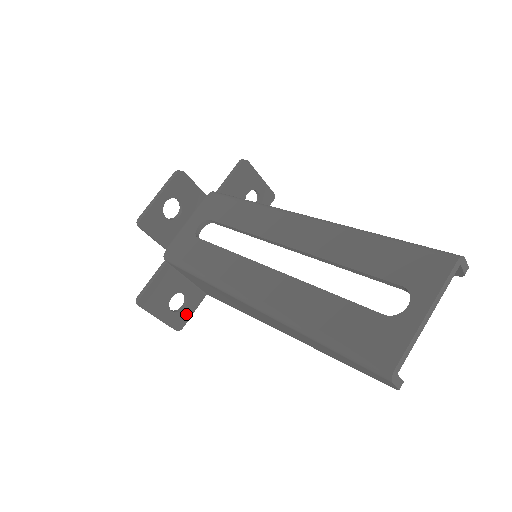
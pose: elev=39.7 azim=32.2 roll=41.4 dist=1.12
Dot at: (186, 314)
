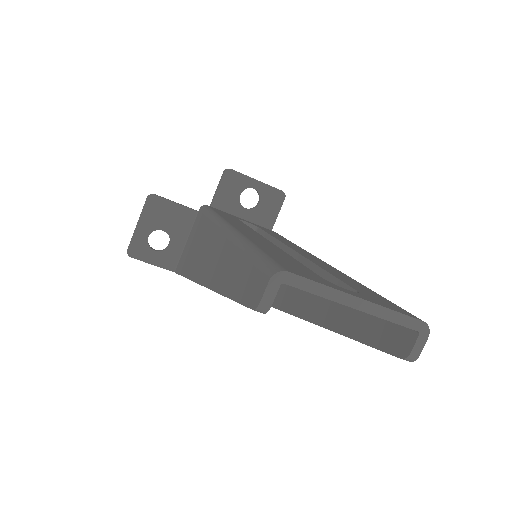
Dot at: (148, 255)
